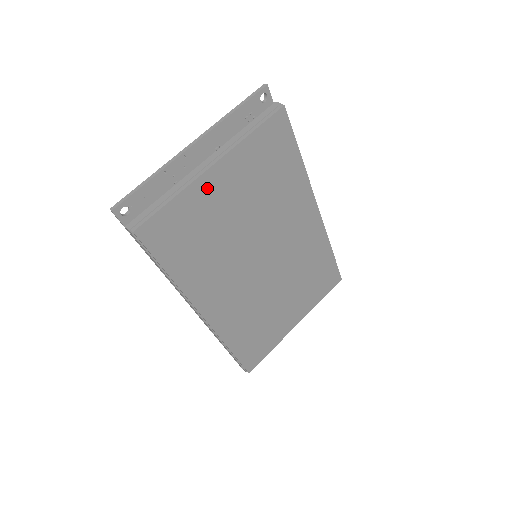
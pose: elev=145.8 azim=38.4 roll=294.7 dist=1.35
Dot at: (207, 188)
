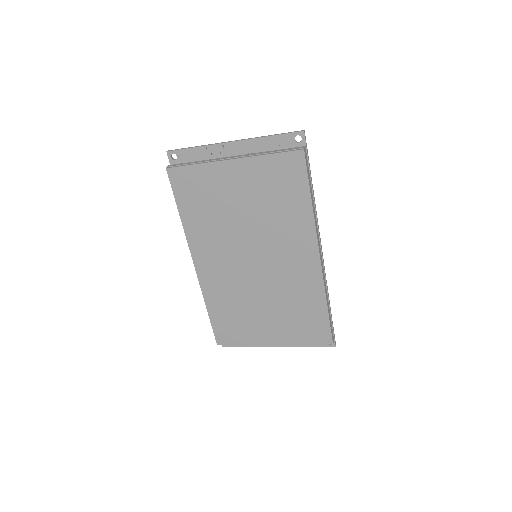
Dot at: (223, 173)
